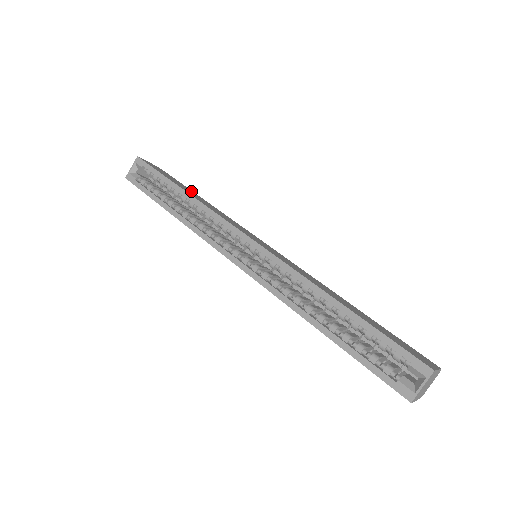
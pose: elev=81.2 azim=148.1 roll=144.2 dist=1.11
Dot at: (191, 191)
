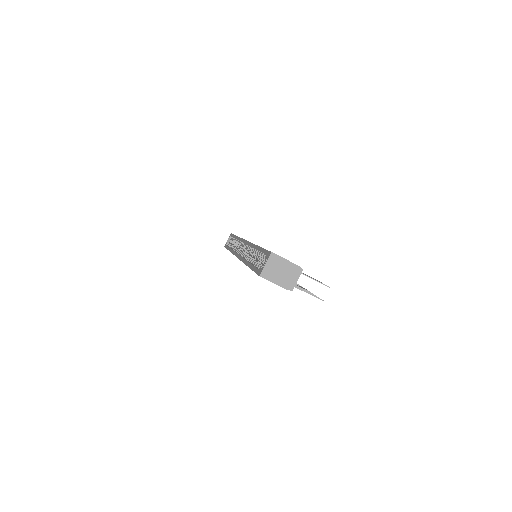
Dot at: occluded
